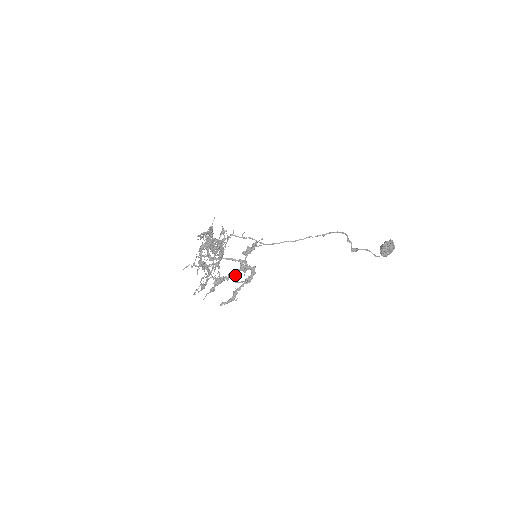
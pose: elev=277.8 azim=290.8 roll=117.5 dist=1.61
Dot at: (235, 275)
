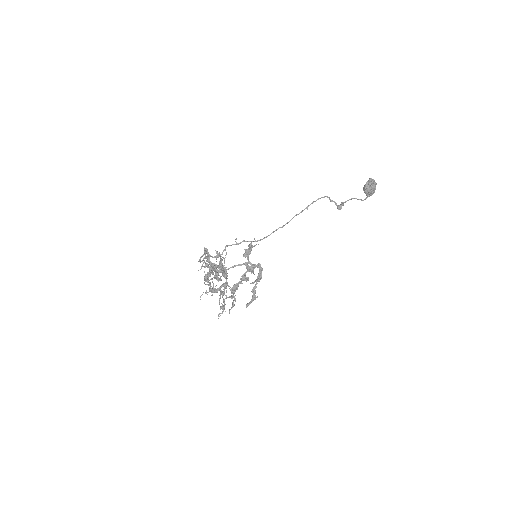
Dot at: (246, 277)
